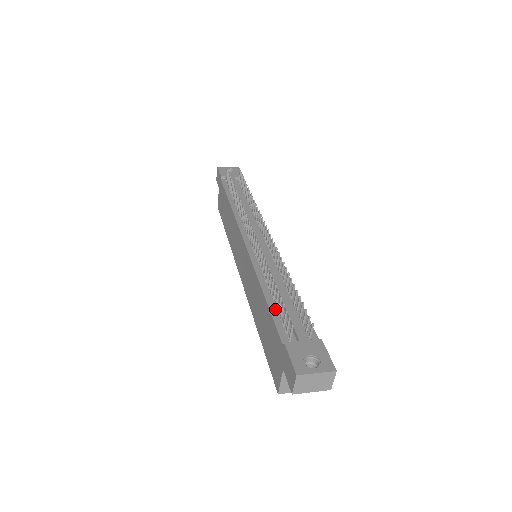
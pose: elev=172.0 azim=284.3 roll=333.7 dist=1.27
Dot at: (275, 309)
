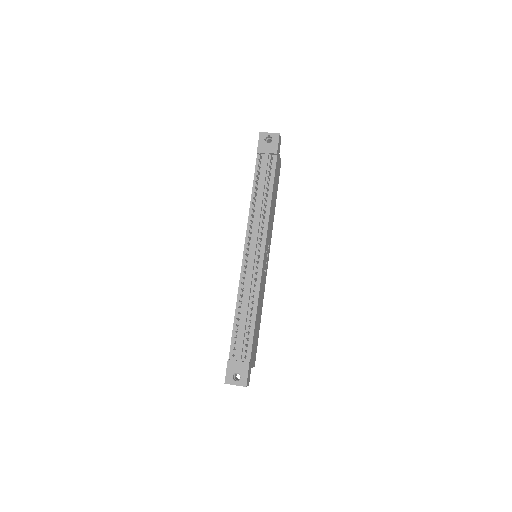
Dot at: (236, 329)
